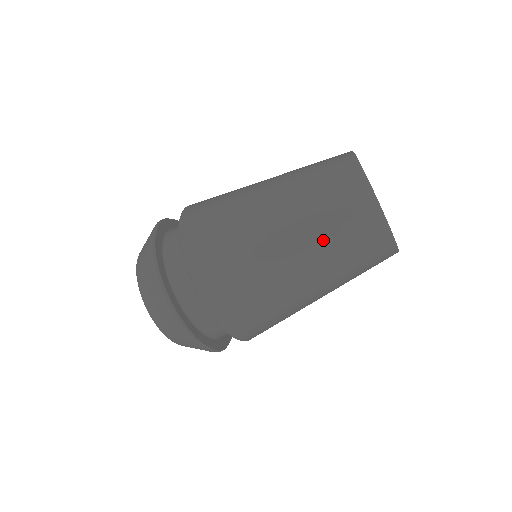
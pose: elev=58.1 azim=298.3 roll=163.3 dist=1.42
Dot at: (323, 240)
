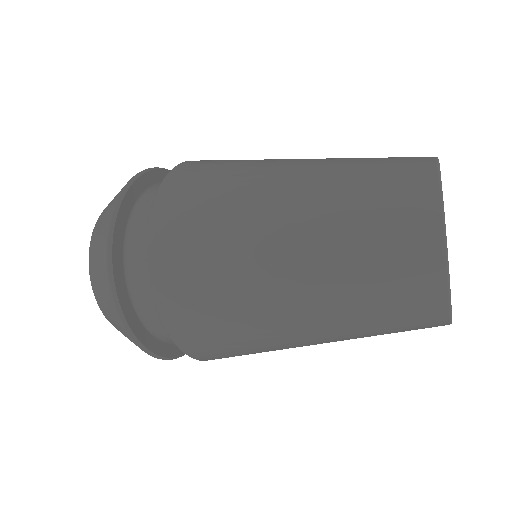
Dot at: (344, 282)
